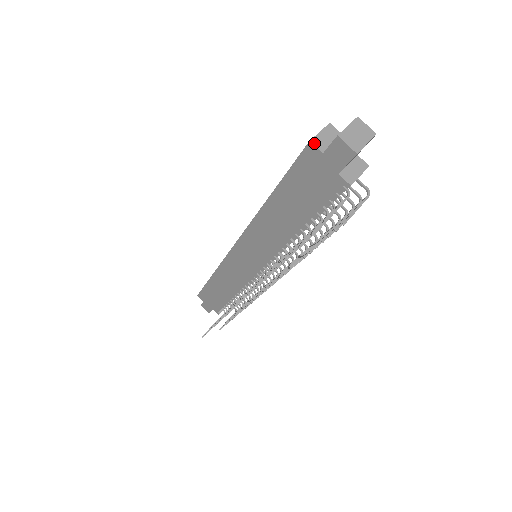
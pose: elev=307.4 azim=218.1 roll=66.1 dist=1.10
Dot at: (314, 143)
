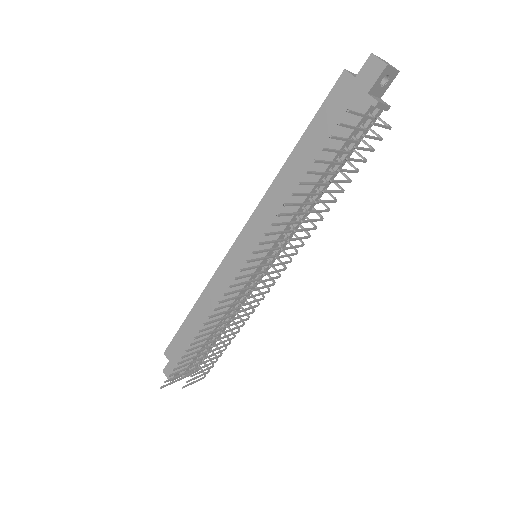
Dot at: (348, 71)
